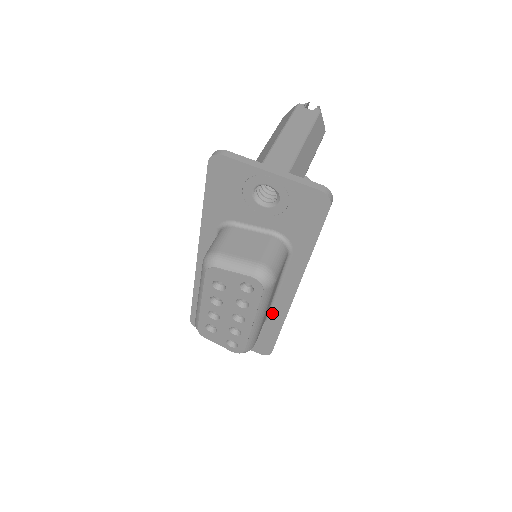
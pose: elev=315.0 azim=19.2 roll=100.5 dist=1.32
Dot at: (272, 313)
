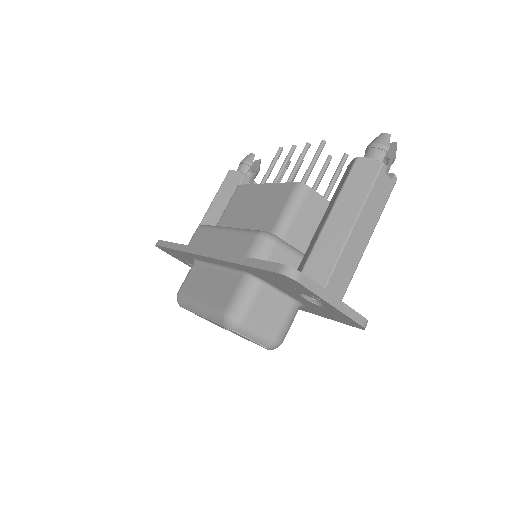
Dot at: occluded
